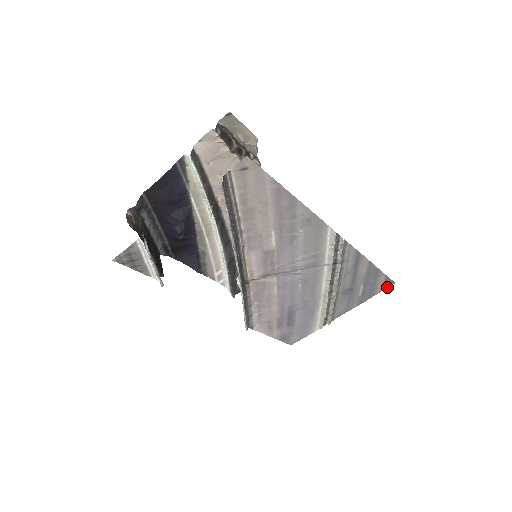
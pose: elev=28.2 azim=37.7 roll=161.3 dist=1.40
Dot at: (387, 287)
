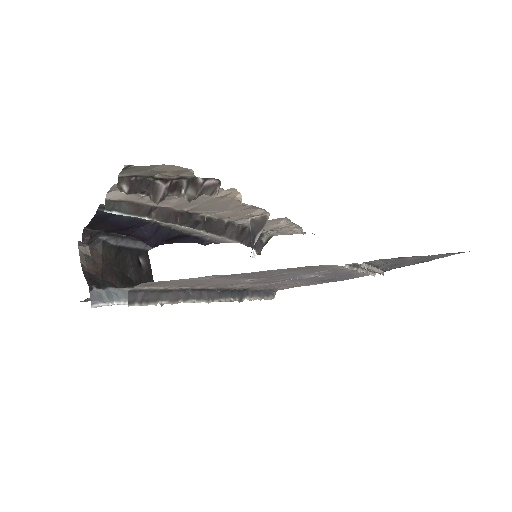
Dot at: (459, 253)
